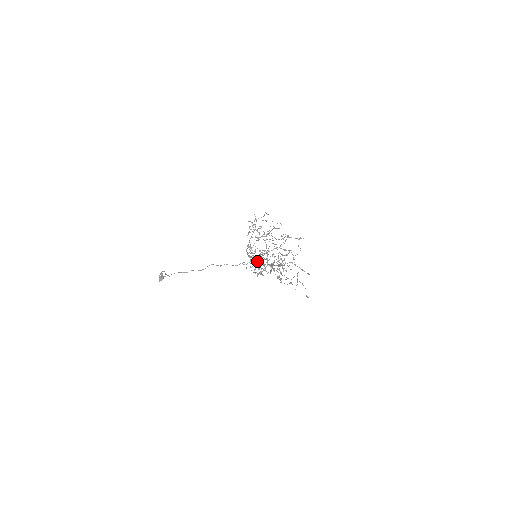
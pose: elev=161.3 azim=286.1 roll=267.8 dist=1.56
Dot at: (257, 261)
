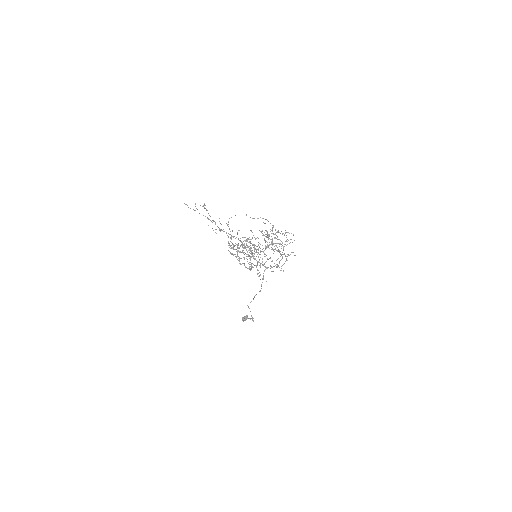
Dot at: (248, 254)
